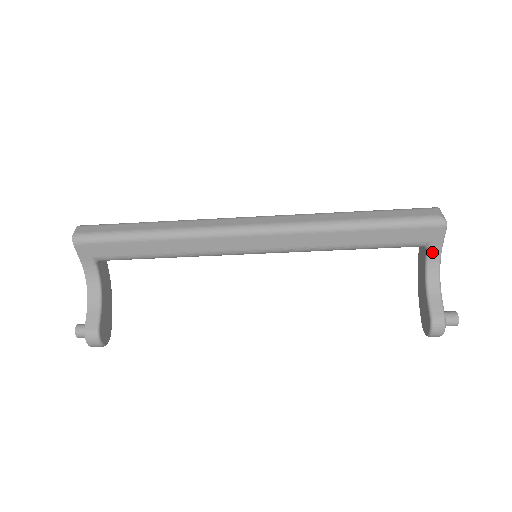
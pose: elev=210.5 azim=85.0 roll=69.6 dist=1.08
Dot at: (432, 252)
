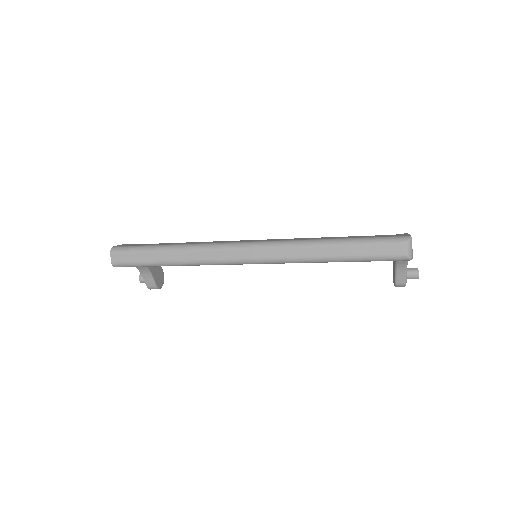
Dot at: occluded
